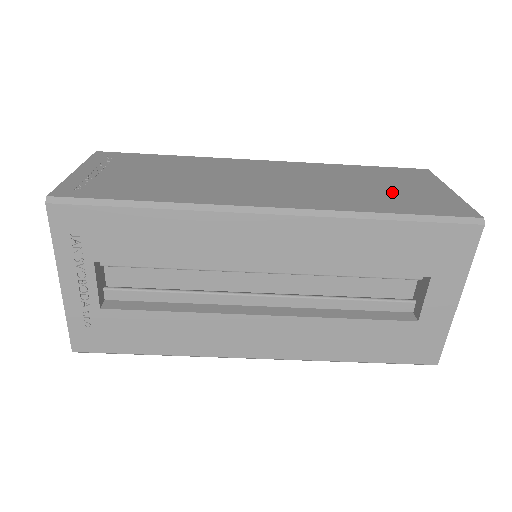
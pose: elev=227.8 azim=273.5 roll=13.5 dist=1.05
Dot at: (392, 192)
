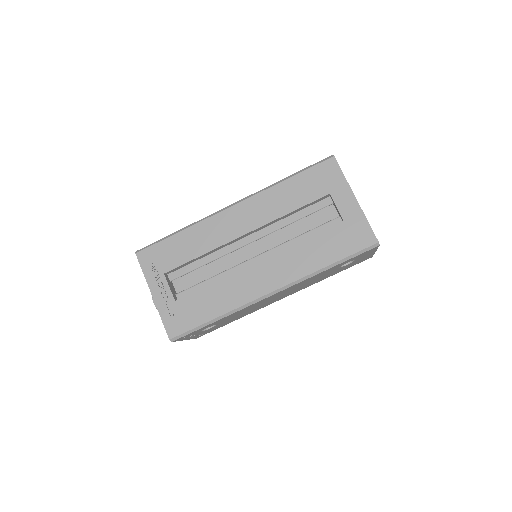
Dot at: occluded
